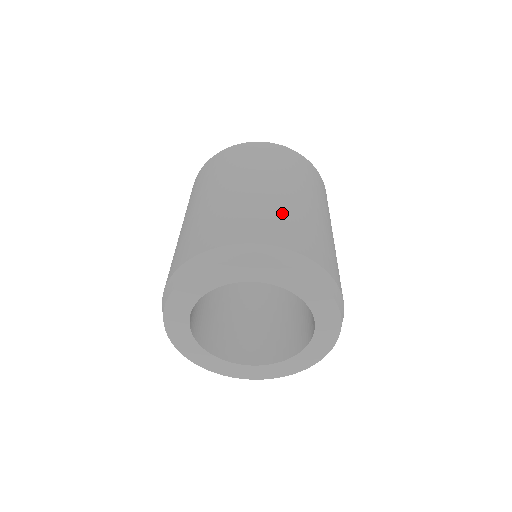
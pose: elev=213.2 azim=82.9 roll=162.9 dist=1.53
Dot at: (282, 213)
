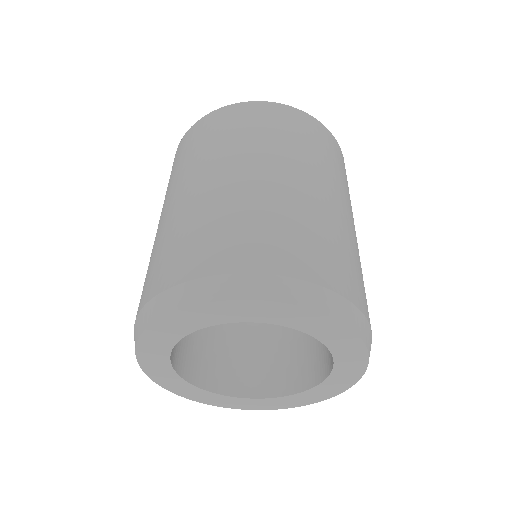
Dot at: (314, 225)
